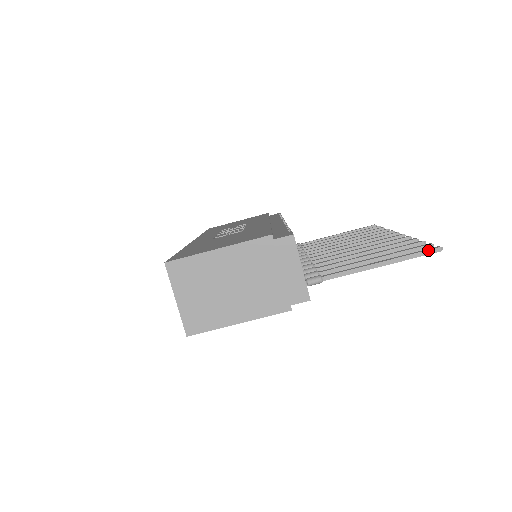
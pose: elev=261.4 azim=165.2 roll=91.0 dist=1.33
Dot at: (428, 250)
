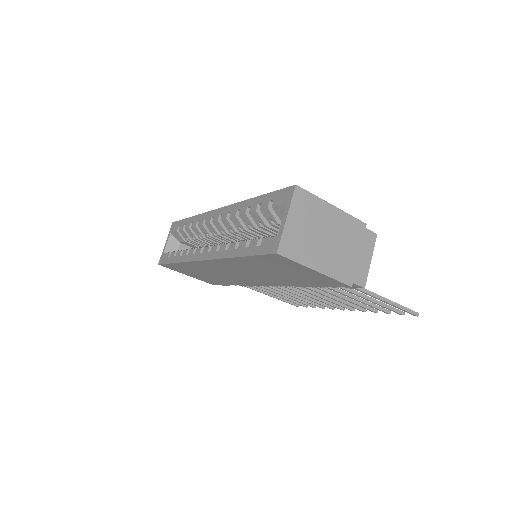
Dot at: occluded
